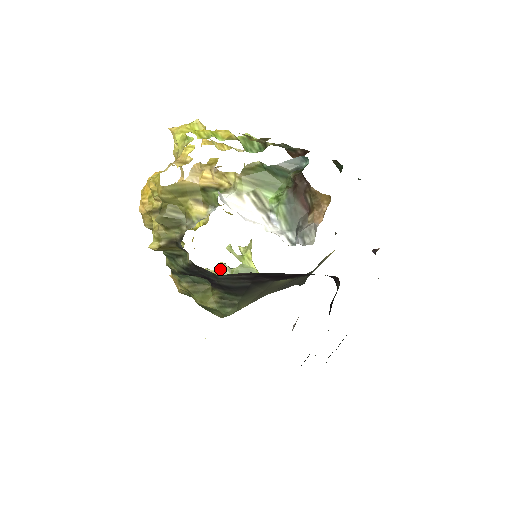
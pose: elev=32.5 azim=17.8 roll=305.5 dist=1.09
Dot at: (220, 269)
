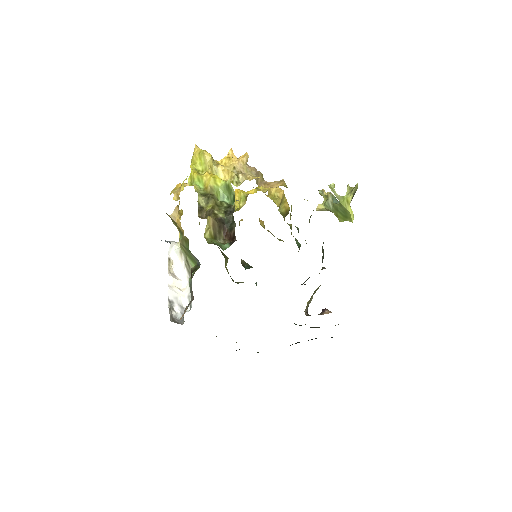
Dot at: (327, 197)
